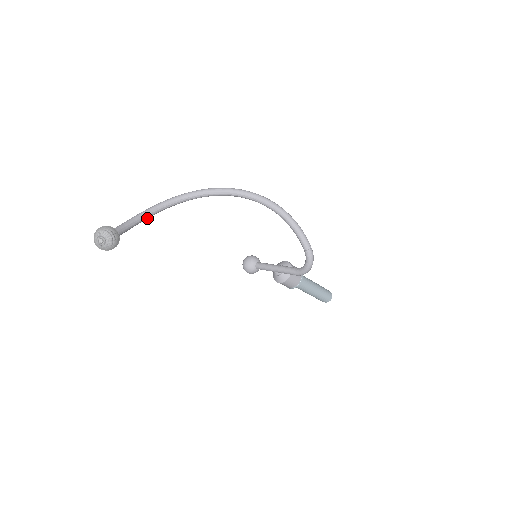
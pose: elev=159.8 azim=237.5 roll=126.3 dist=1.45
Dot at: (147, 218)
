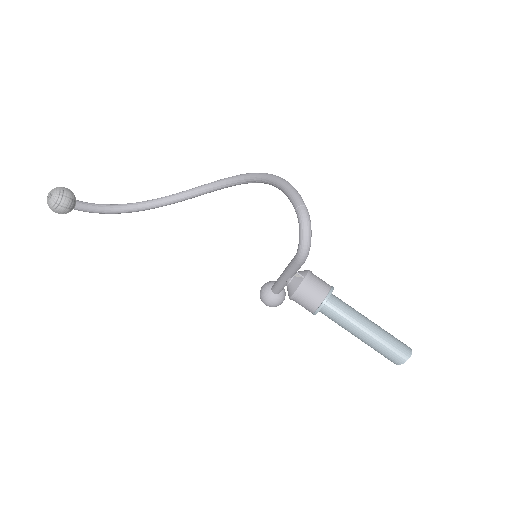
Dot at: (131, 210)
